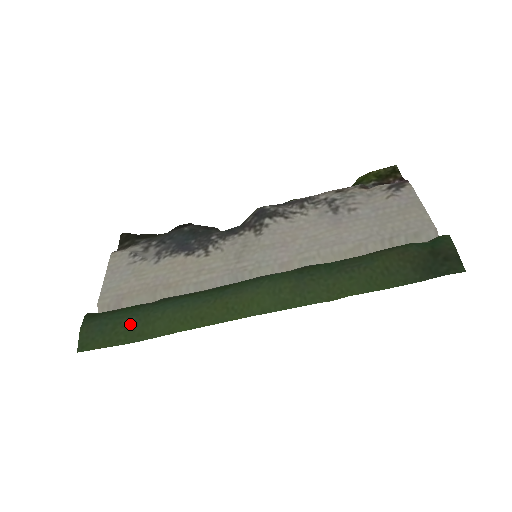
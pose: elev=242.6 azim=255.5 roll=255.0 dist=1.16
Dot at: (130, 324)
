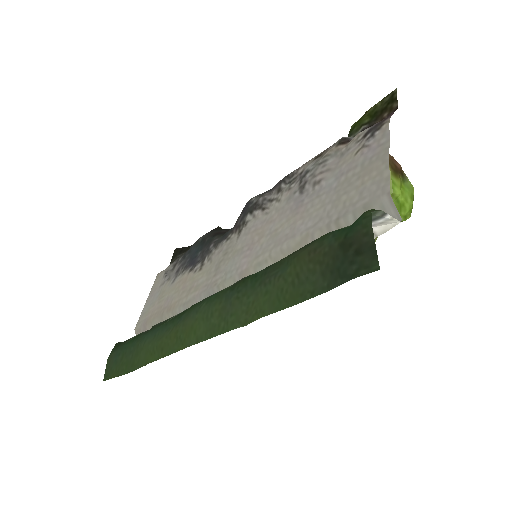
Dot at: (129, 354)
